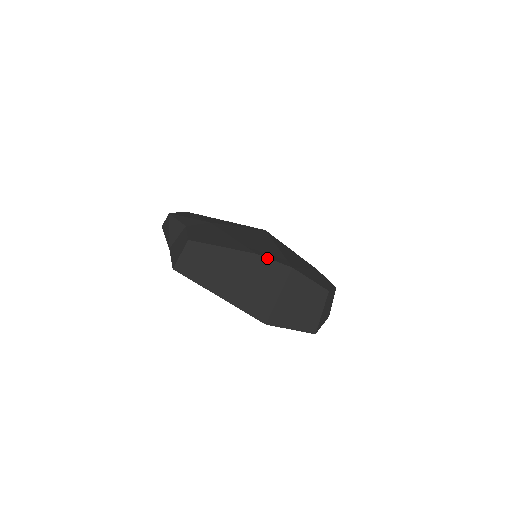
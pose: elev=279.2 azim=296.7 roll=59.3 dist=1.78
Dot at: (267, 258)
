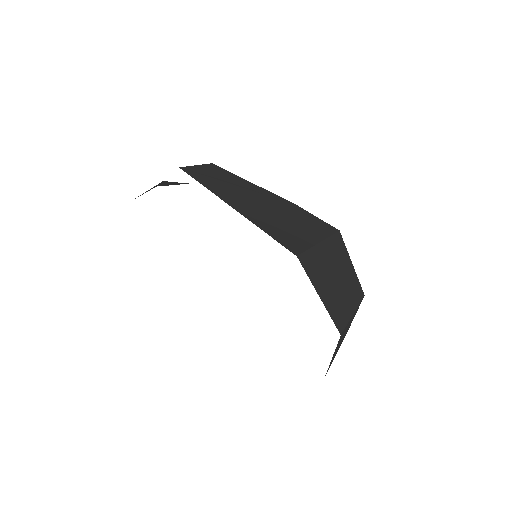
Dot at: occluded
